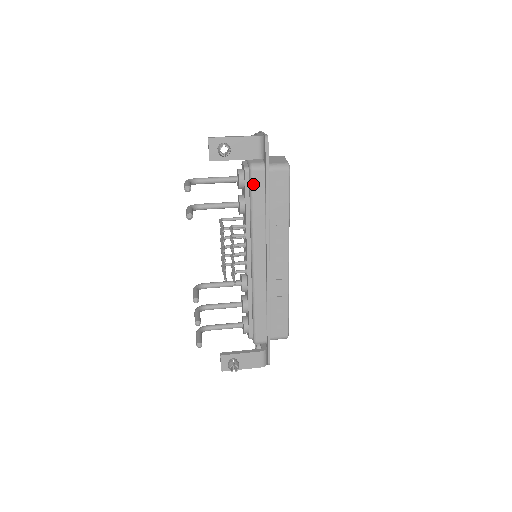
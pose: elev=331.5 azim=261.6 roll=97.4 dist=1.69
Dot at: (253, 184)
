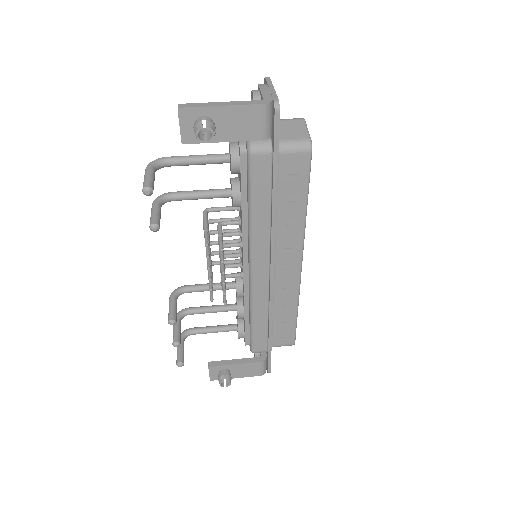
Dot at: (253, 174)
